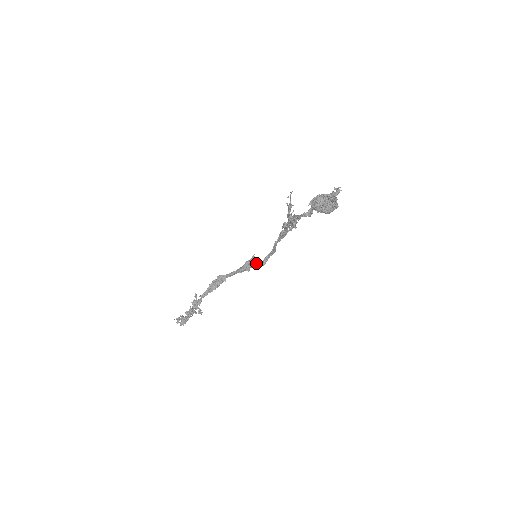
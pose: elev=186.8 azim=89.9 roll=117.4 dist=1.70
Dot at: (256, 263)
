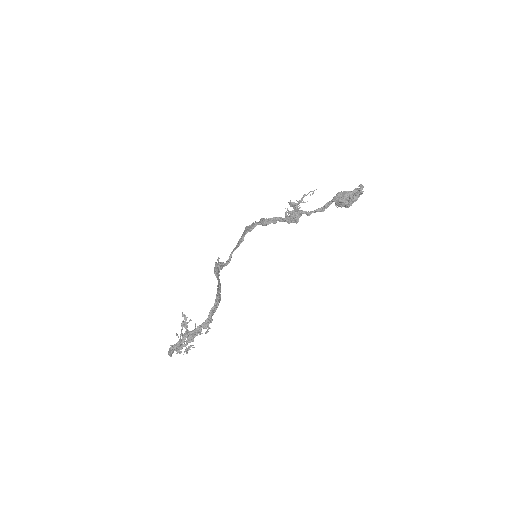
Dot at: occluded
